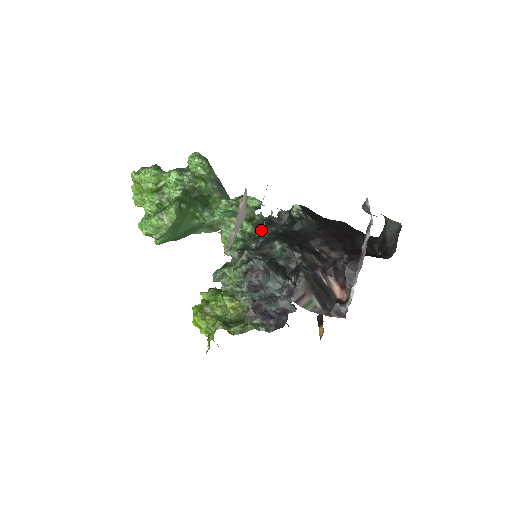
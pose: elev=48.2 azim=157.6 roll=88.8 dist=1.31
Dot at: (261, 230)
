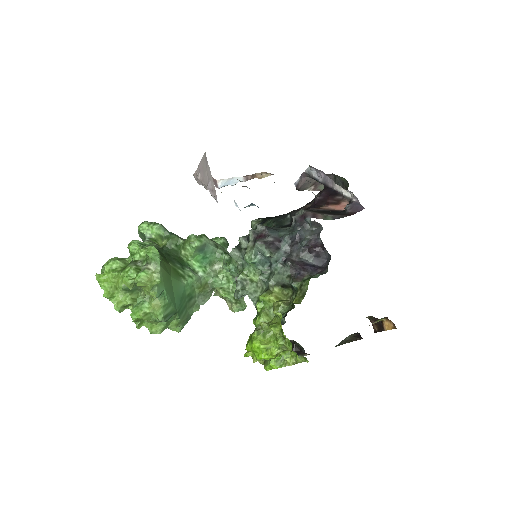
Dot at: occluded
